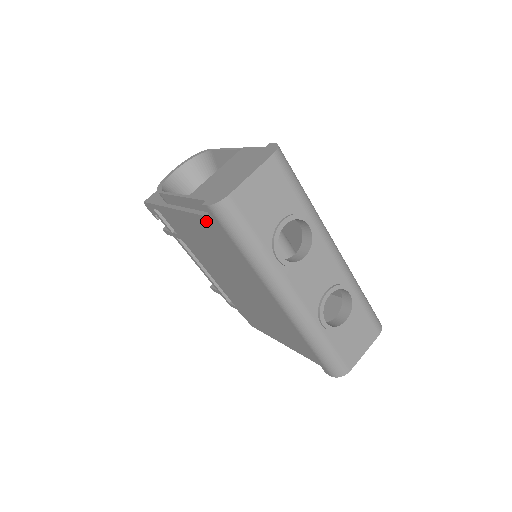
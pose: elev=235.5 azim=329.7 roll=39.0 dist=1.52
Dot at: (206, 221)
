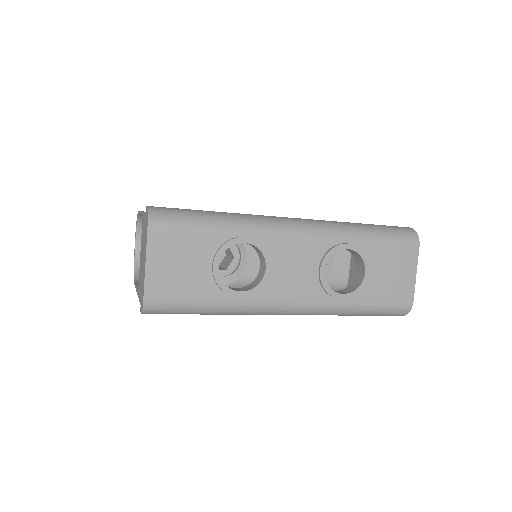
Dot at: occluded
